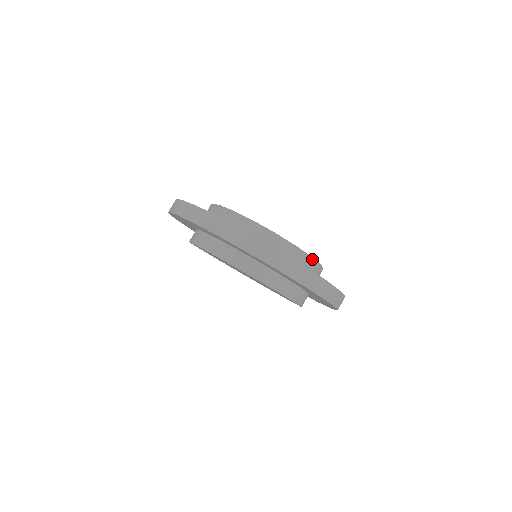
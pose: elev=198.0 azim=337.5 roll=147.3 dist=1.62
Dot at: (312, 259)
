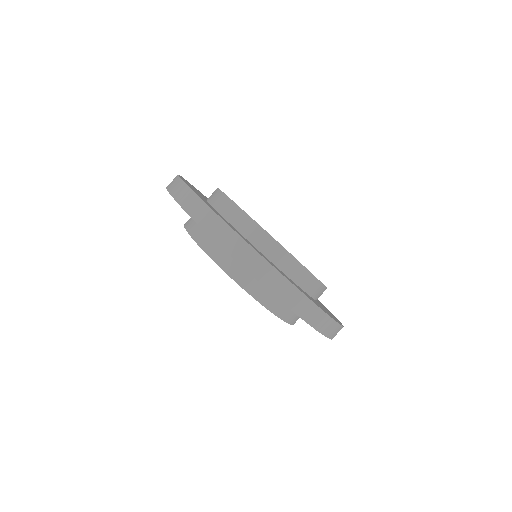
Dot at: (321, 284)
